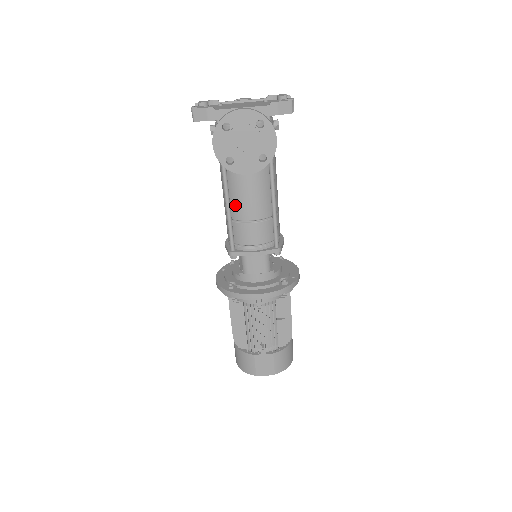
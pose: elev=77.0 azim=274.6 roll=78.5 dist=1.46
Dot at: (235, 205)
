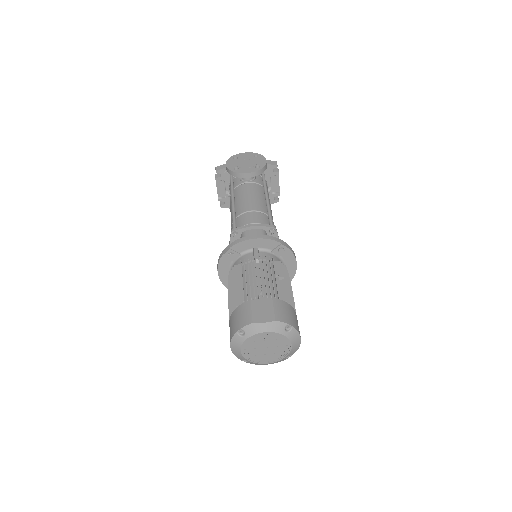
Dot at: (239, 207)
